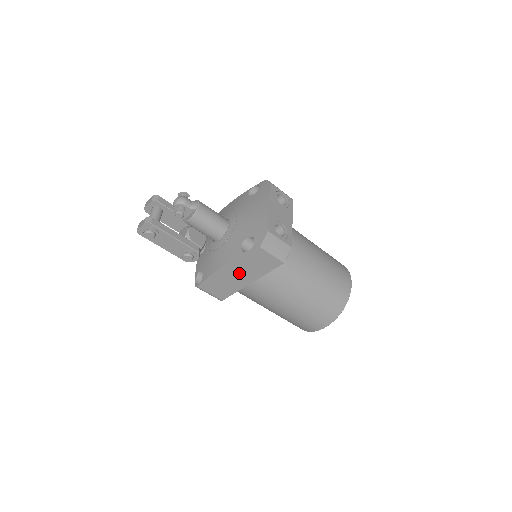
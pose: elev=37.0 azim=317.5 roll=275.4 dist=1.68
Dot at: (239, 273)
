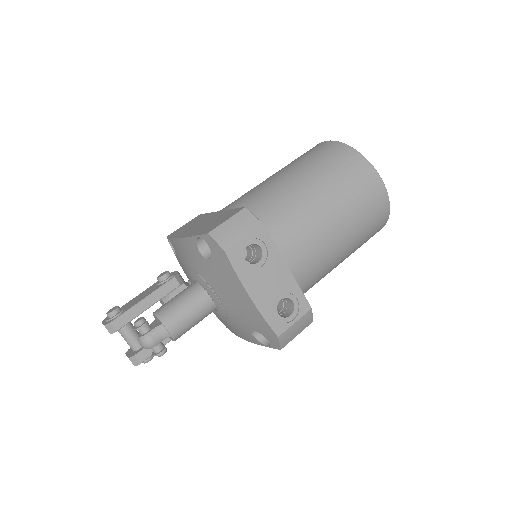
Dot at: occluded
